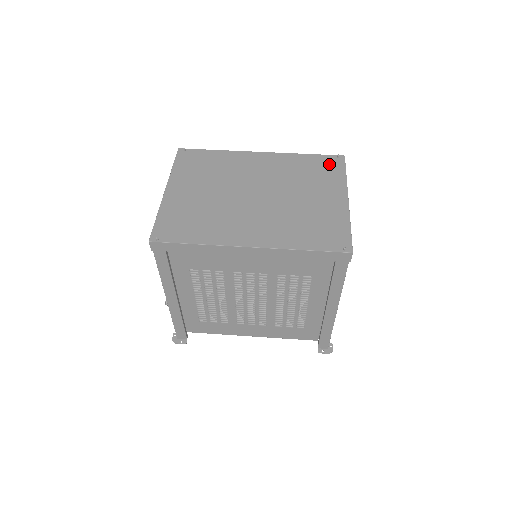
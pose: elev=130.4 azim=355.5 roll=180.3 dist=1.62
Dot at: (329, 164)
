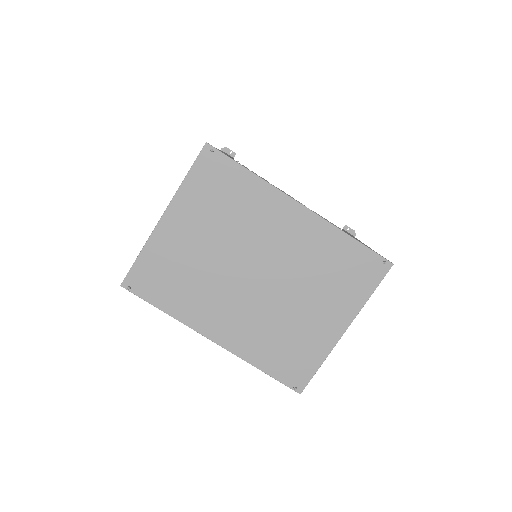
Dot at: (365, 269)
